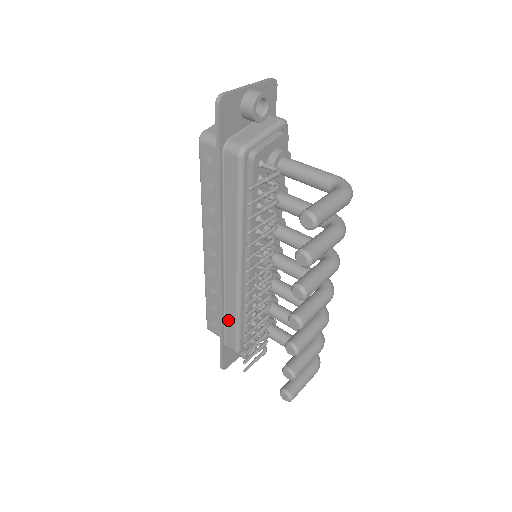
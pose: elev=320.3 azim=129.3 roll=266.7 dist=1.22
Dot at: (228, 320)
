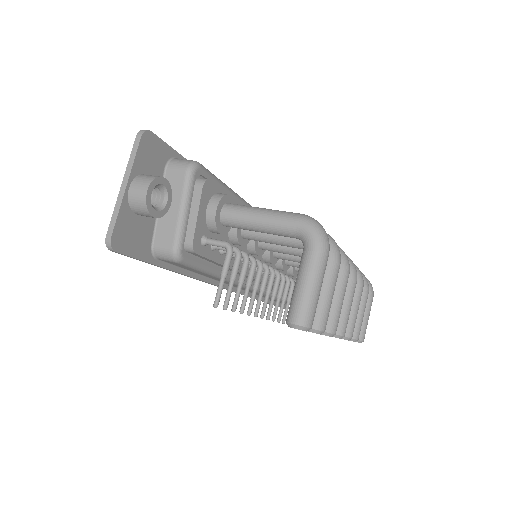
Dot at: occluded
